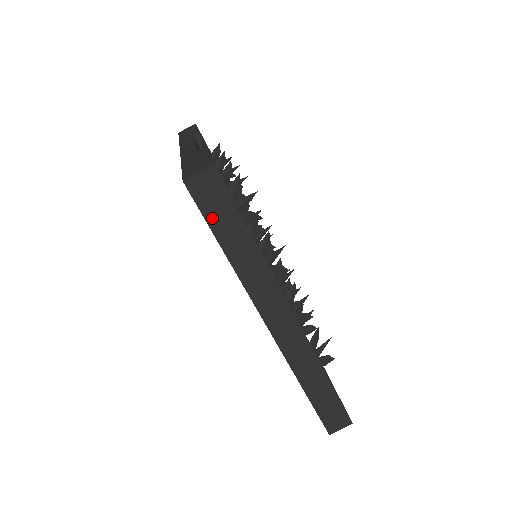
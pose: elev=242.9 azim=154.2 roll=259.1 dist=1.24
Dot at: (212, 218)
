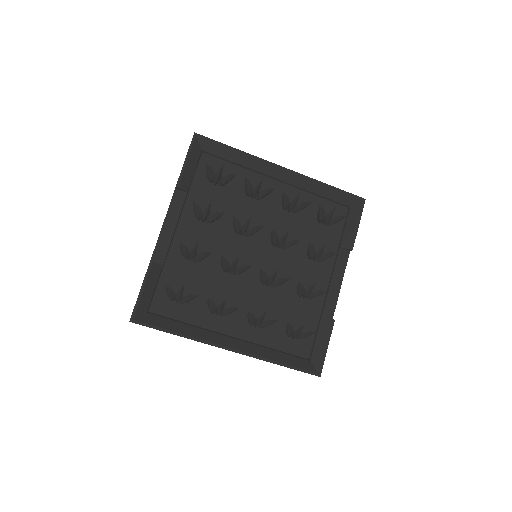
Dot at: occluded
